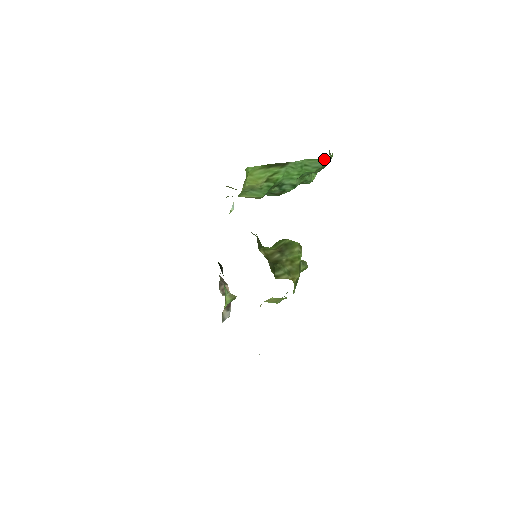
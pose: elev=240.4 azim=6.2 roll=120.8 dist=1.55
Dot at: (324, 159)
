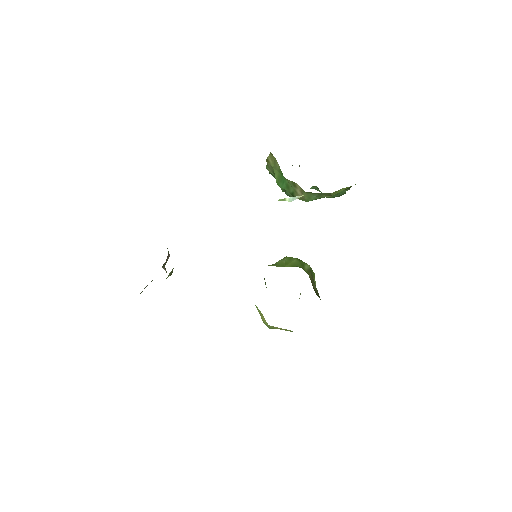
Dot at: occluded
